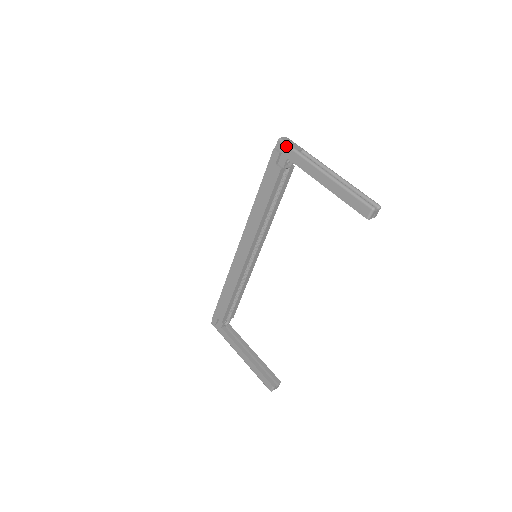
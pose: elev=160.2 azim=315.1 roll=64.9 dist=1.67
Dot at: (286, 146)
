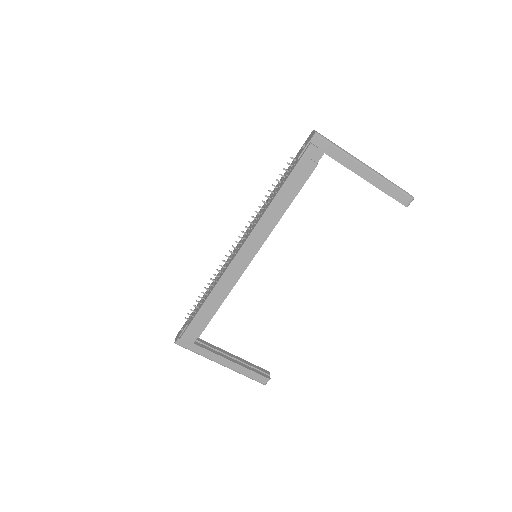
Dot at: (325, 141)
